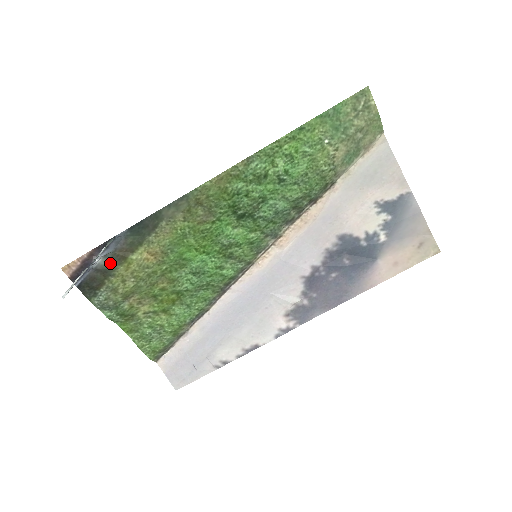
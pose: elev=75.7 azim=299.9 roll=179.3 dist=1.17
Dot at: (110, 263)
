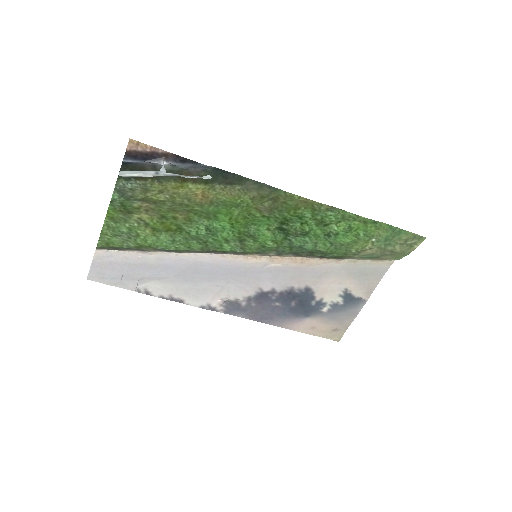
Dot at: occluded
